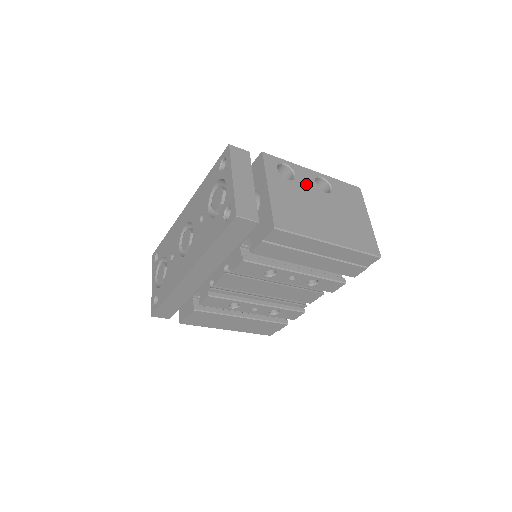
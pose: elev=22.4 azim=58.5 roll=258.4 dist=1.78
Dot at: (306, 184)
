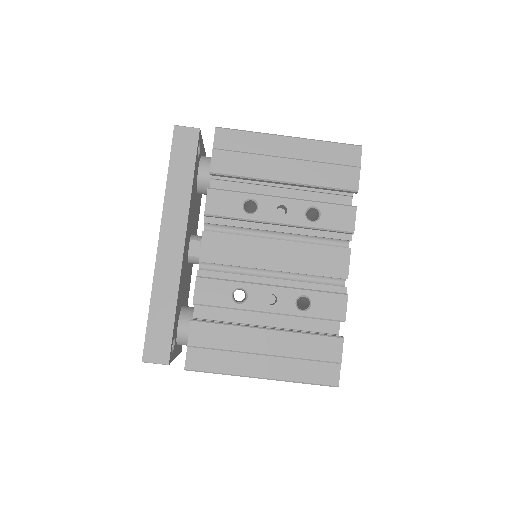
Dot at: occluded
